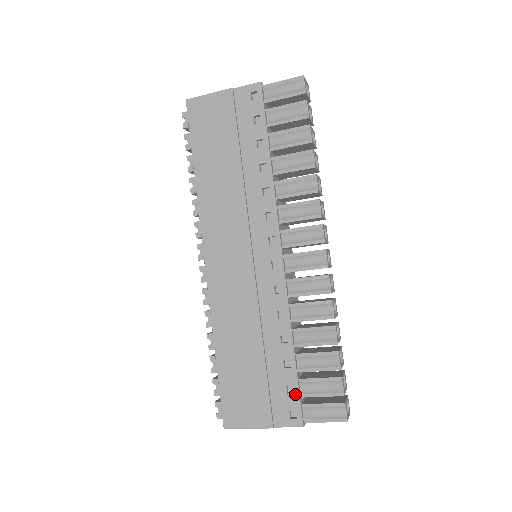
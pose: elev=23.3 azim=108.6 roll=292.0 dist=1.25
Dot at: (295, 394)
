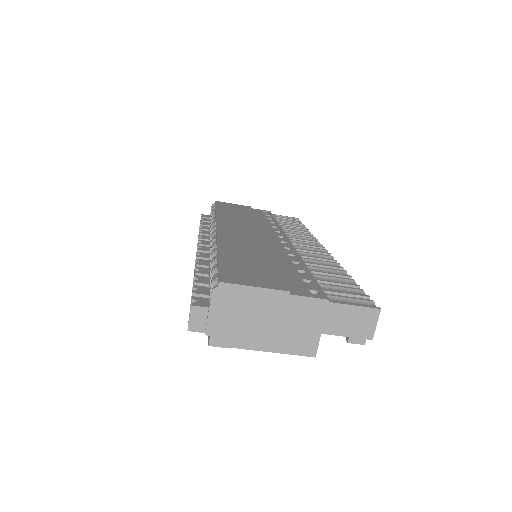
Dot at: (314, 284)
